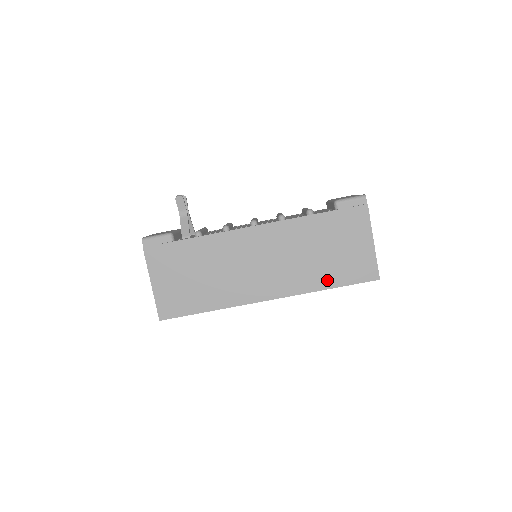
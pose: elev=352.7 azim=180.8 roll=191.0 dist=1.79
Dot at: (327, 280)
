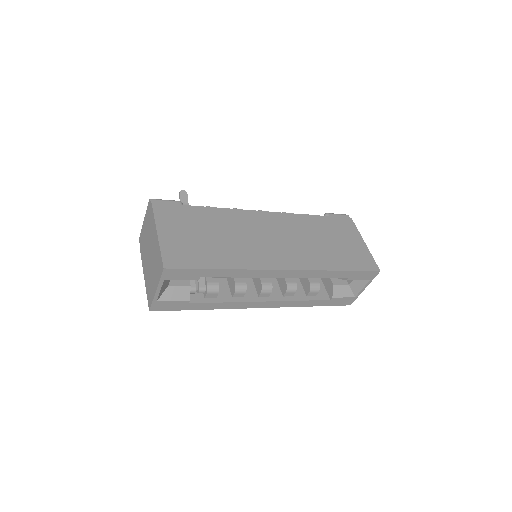
Dot at: (336, 263)
